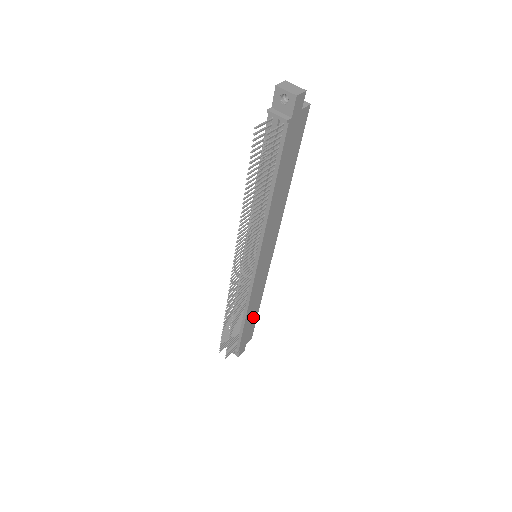
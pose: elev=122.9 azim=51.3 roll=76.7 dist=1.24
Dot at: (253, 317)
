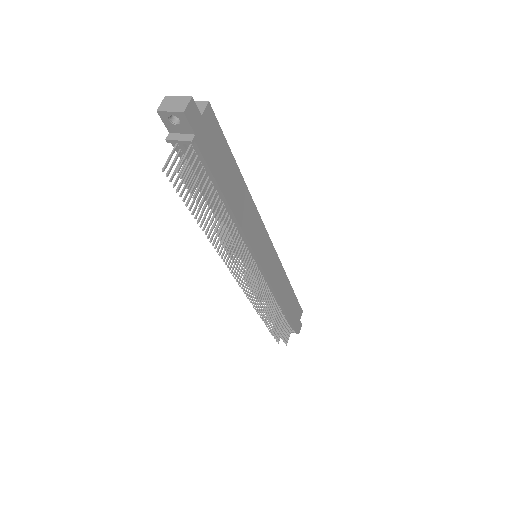
Dot at: (291, 298)
